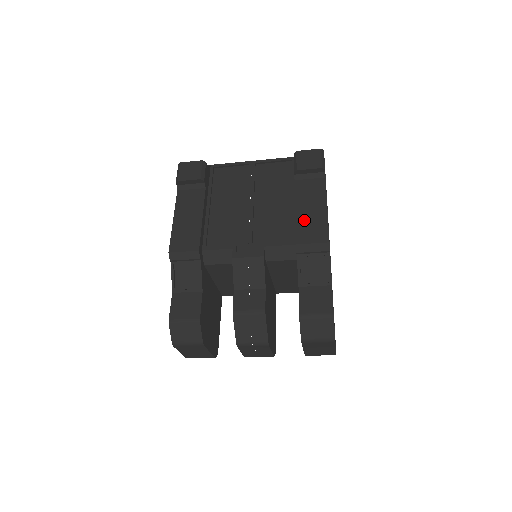
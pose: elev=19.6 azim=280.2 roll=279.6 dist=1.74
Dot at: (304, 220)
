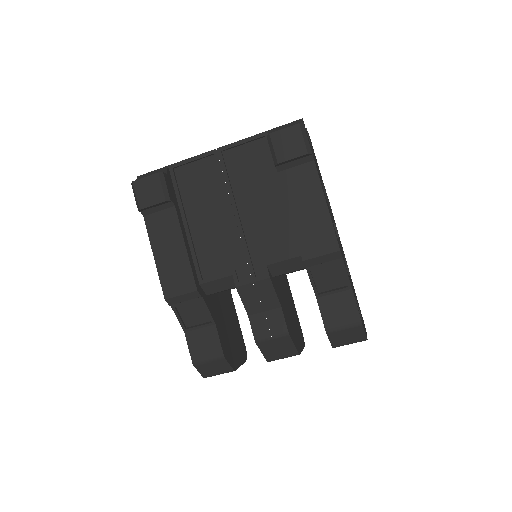
Dot at: (304, 227)
